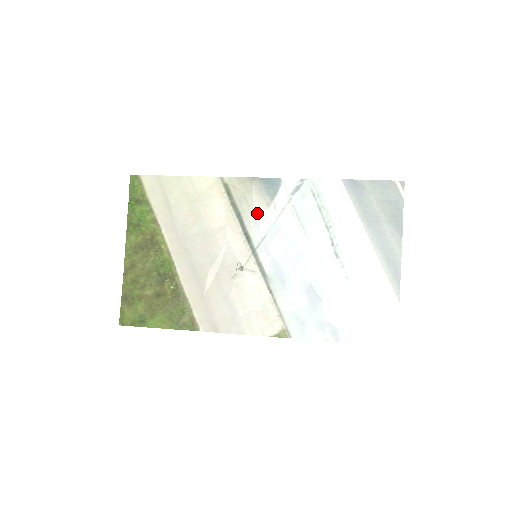
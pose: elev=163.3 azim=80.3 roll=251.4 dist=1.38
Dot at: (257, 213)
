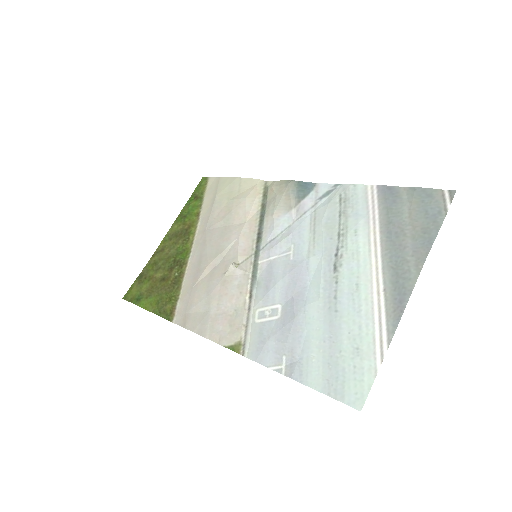
Dot at: (278, 214)
